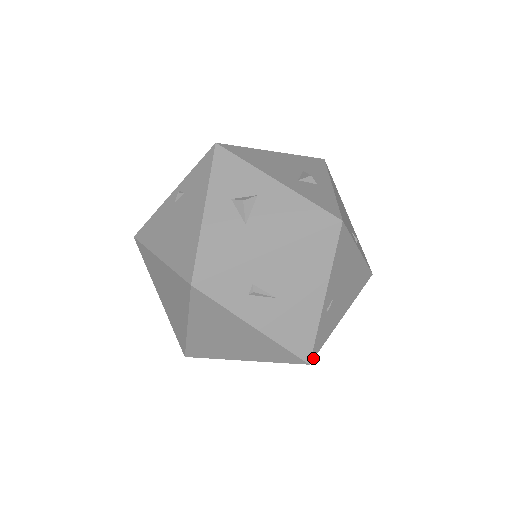
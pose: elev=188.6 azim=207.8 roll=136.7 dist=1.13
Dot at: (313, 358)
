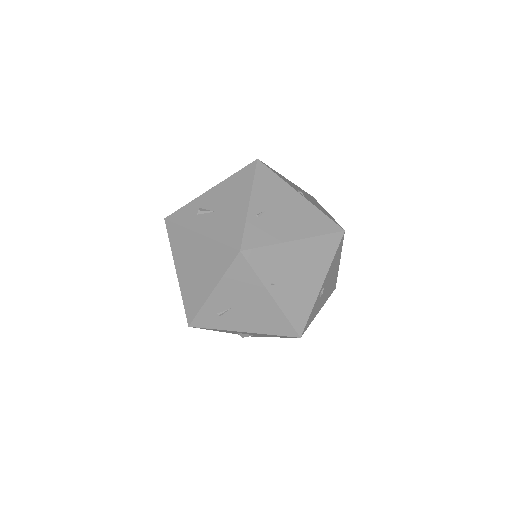
Dot at: (246, 249)
